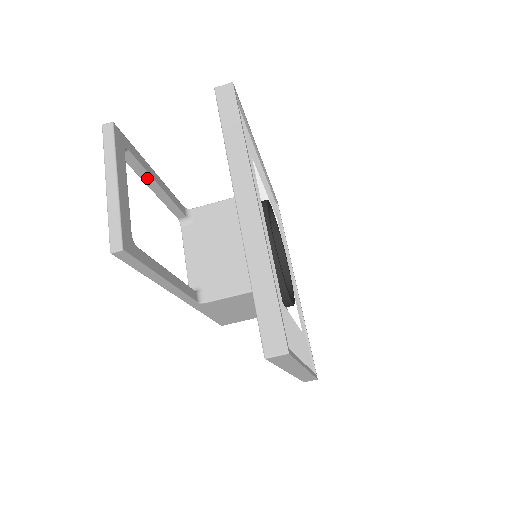
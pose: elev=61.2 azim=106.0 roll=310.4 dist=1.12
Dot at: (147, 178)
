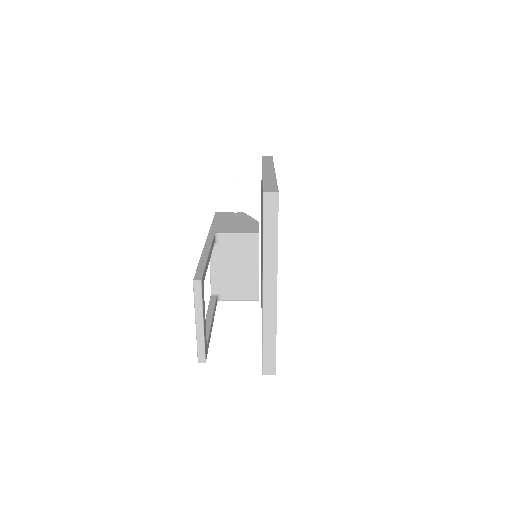
Dot at: occluded
